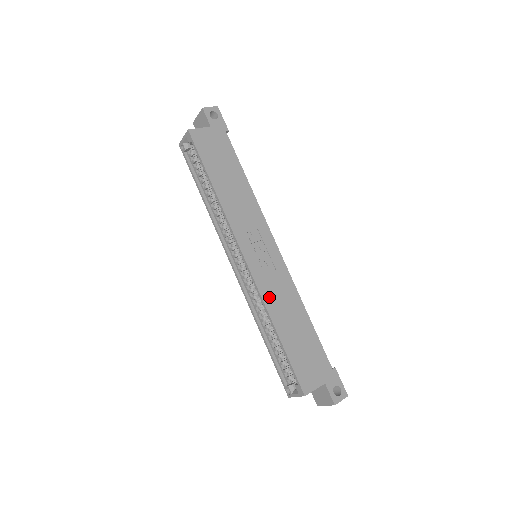
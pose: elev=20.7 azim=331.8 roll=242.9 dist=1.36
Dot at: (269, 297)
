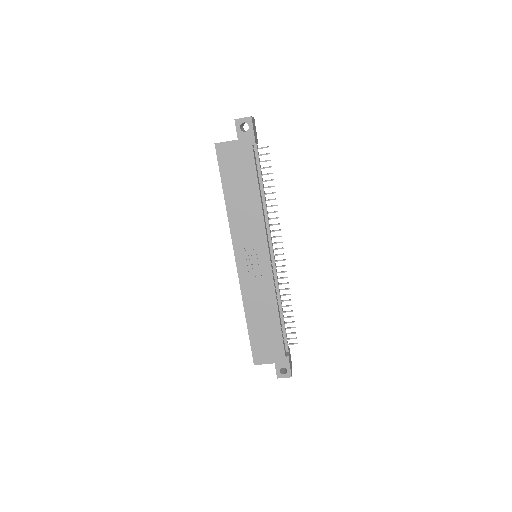
Dot at: (248, 295)
